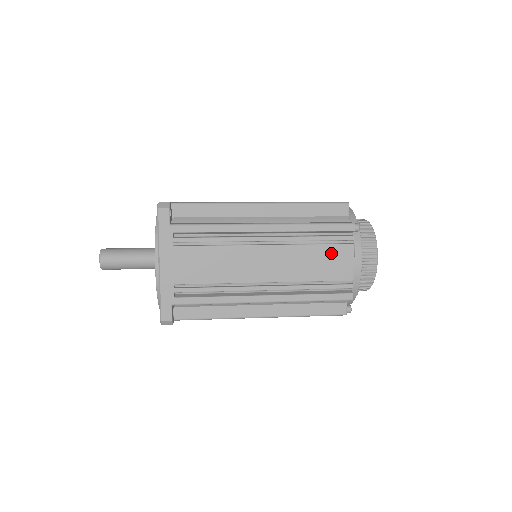
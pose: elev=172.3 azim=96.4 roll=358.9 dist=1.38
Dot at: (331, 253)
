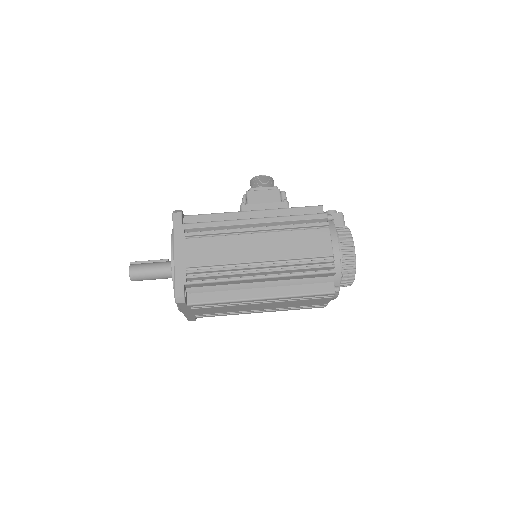
Dot at: (313, 301)
